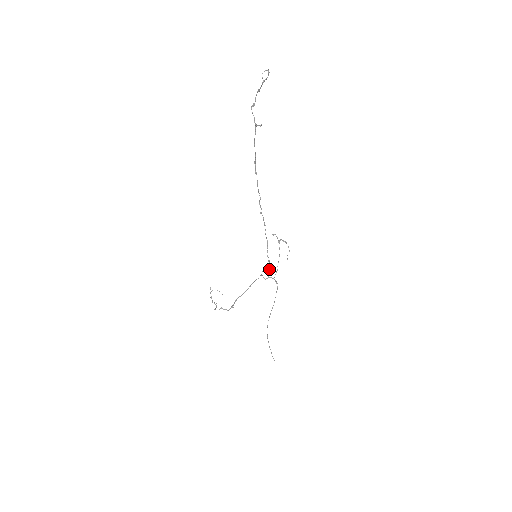
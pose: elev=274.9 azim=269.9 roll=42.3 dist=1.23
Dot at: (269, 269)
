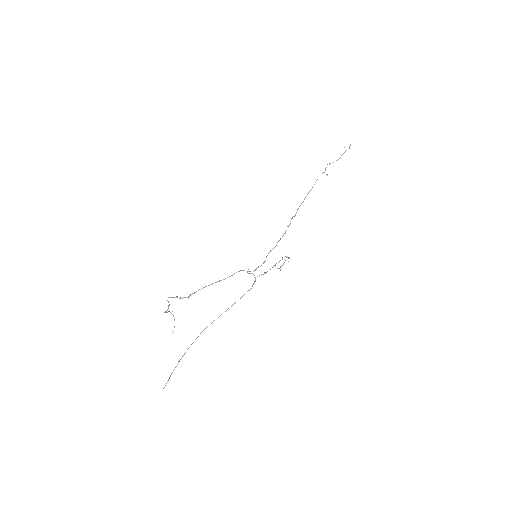
Dot at: occluded
